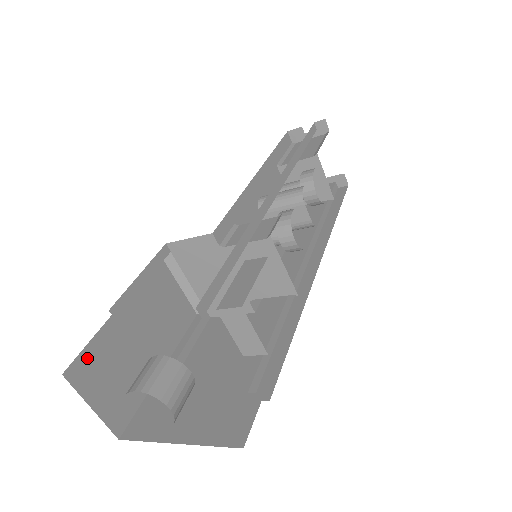
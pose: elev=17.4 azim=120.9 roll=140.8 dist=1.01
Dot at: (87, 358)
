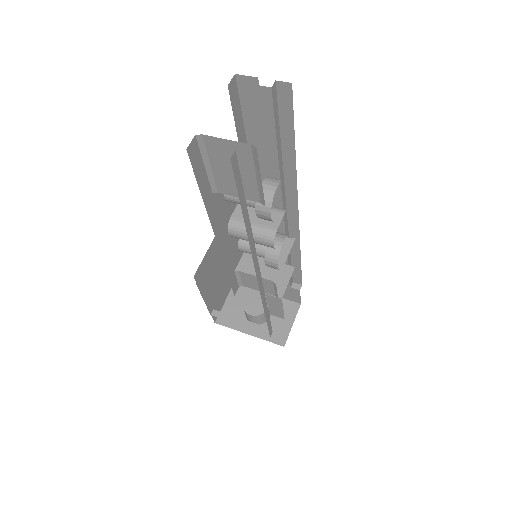
Dot at: occluded
